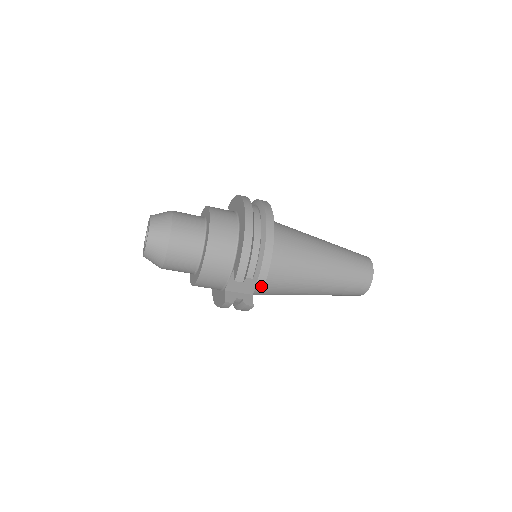
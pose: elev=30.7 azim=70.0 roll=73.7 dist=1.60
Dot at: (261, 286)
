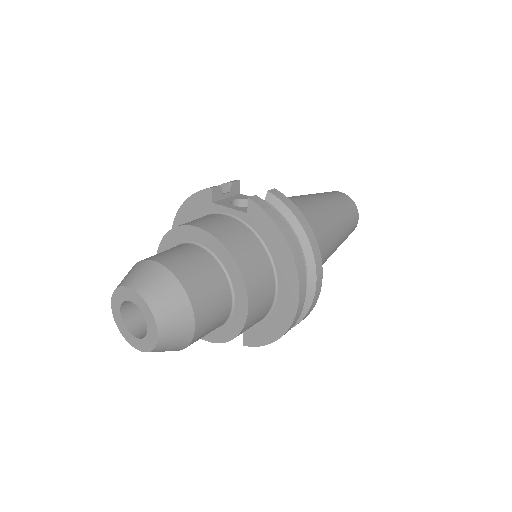
Dot at: occluded
